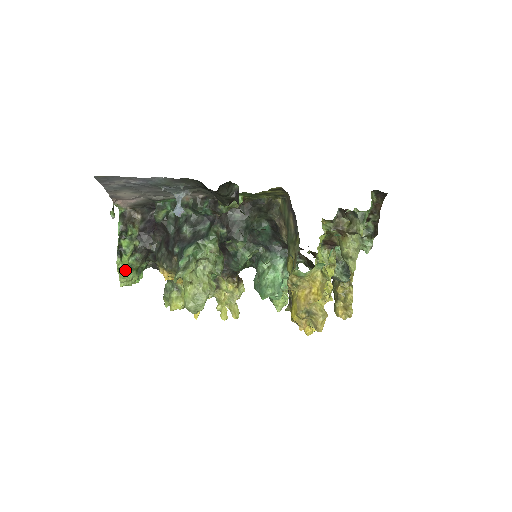
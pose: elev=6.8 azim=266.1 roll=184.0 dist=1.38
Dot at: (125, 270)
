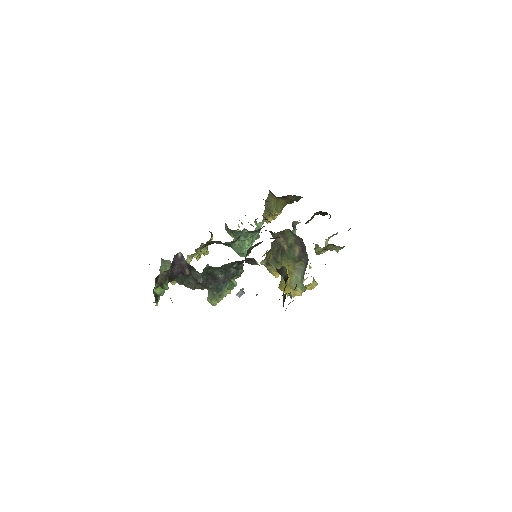
Dot at: occluded
